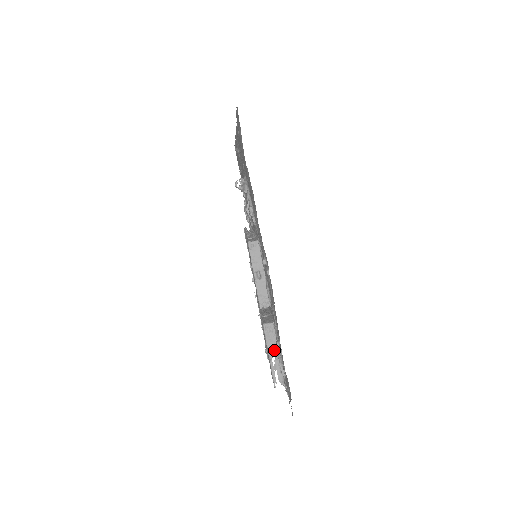
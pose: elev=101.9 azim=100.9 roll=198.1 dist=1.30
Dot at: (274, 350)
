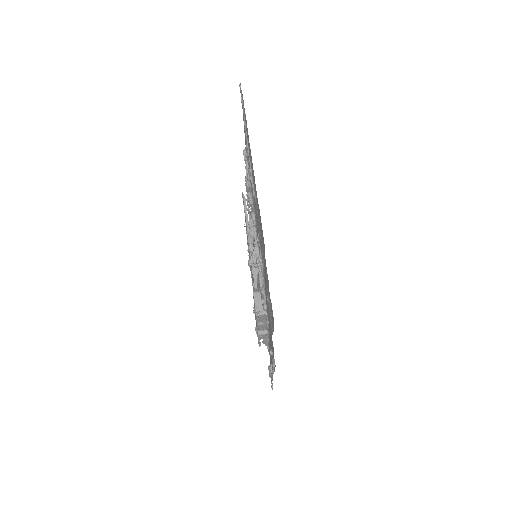
Dot at: (263, 339)
